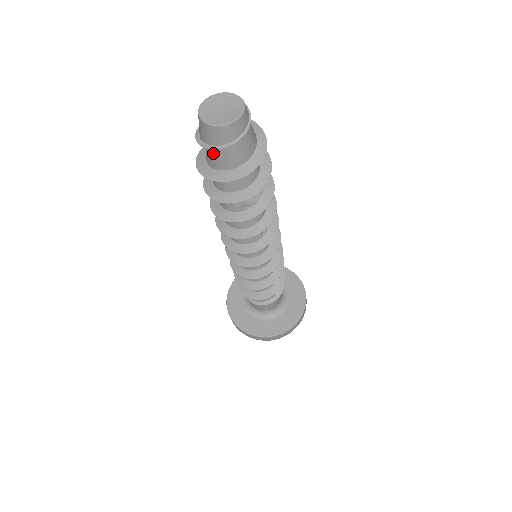
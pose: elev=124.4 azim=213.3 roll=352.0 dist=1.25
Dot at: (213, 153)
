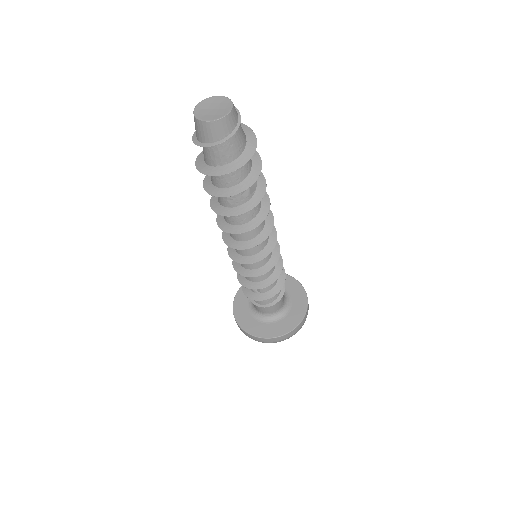
Dot at: (222, 149)
